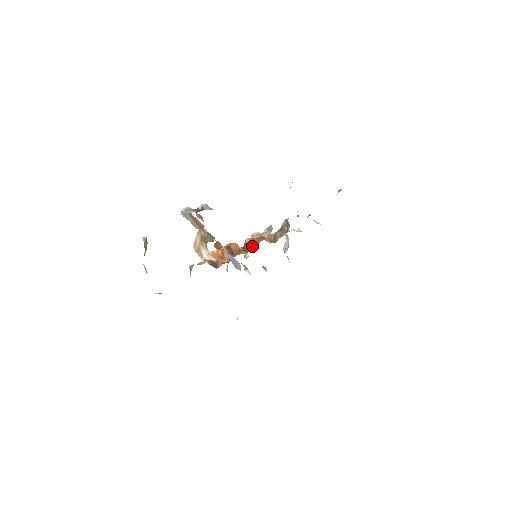
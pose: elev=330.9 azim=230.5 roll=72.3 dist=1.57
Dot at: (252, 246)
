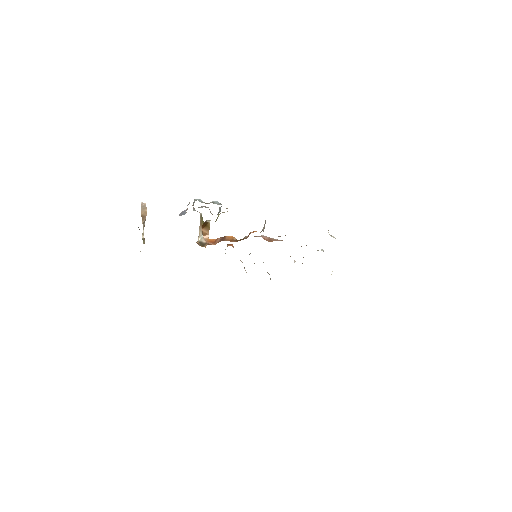
Dot at: occluded
